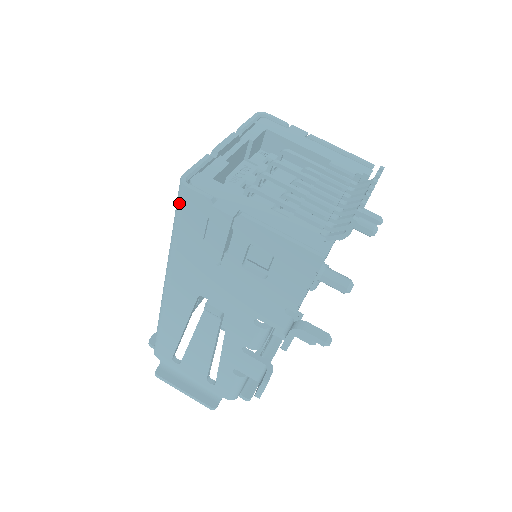
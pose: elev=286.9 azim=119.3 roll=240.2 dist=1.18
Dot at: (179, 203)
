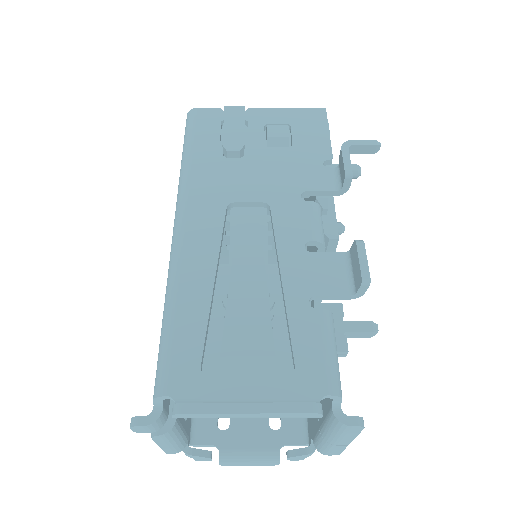
Dot at: (190, 124)
